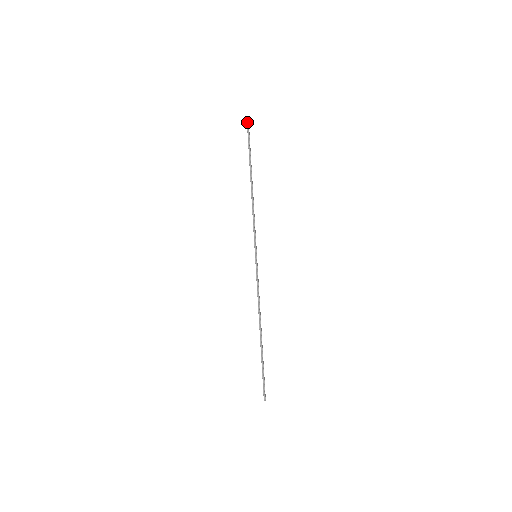
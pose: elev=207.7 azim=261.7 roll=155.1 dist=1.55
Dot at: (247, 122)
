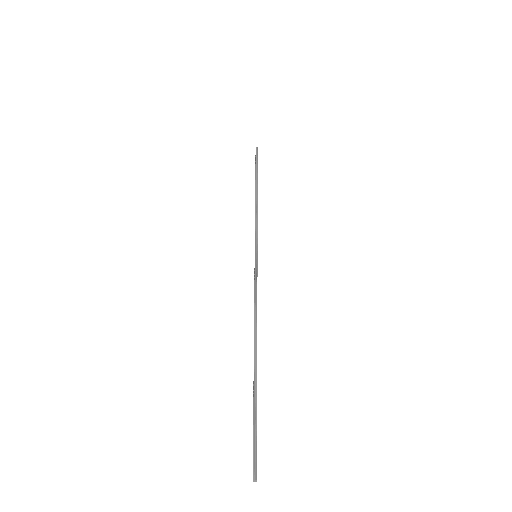
Dot at: (256, 150)
